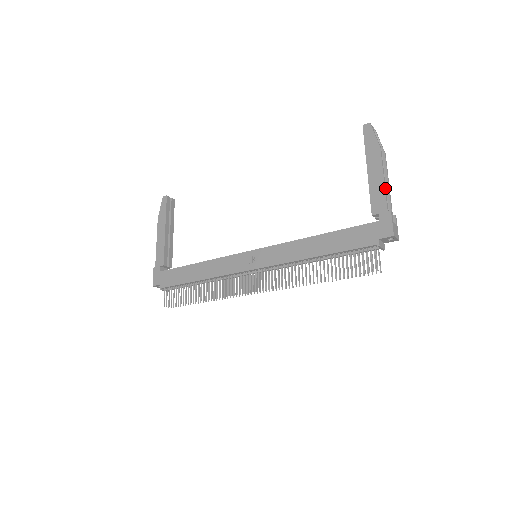
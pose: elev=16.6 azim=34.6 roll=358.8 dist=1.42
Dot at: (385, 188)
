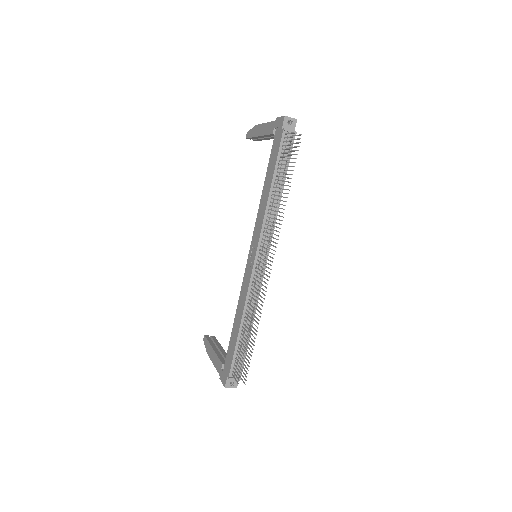
Dot at: (268, 123)
